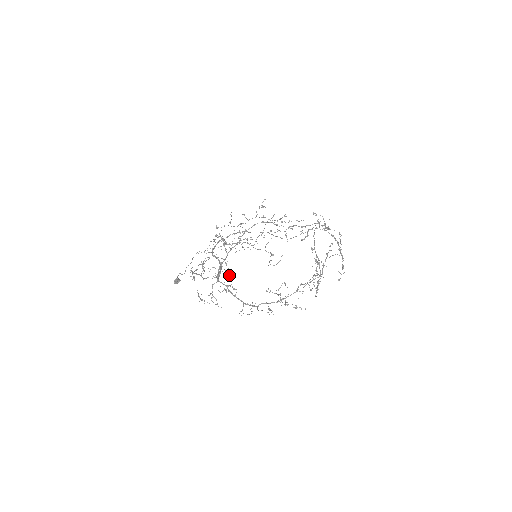
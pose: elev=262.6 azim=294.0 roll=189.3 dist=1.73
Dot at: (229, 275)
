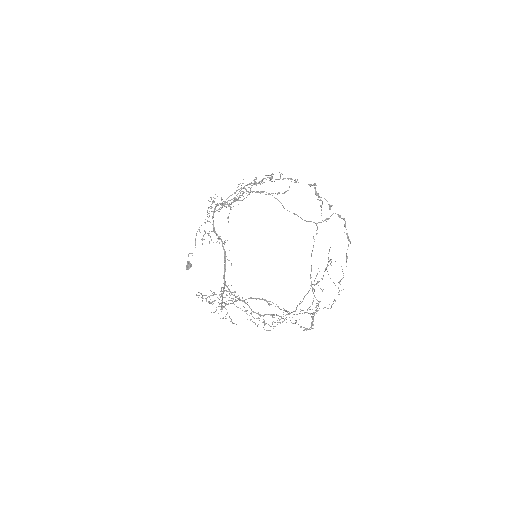
Dot at: (231, 321)
